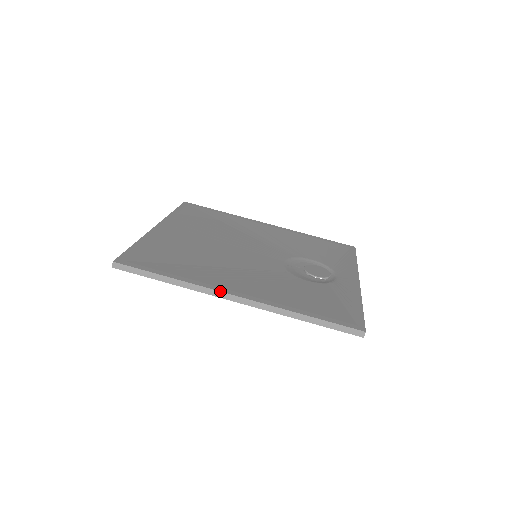
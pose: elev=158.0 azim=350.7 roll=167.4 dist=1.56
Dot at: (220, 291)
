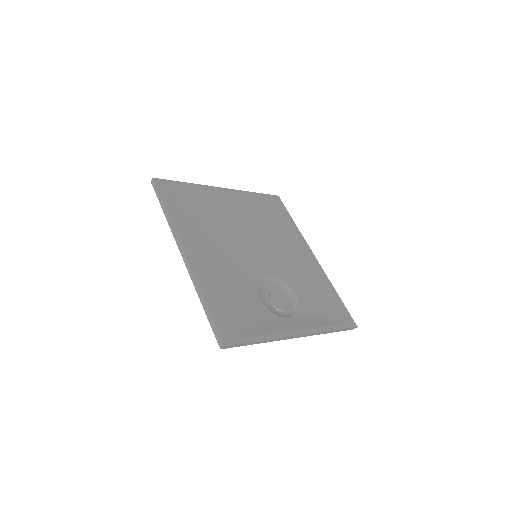
Dot at: (179, 241)
